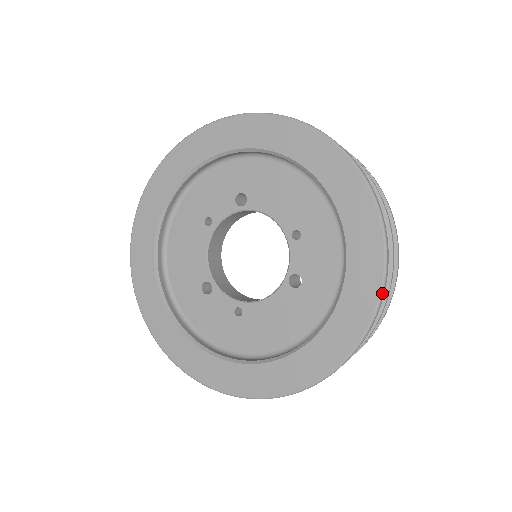
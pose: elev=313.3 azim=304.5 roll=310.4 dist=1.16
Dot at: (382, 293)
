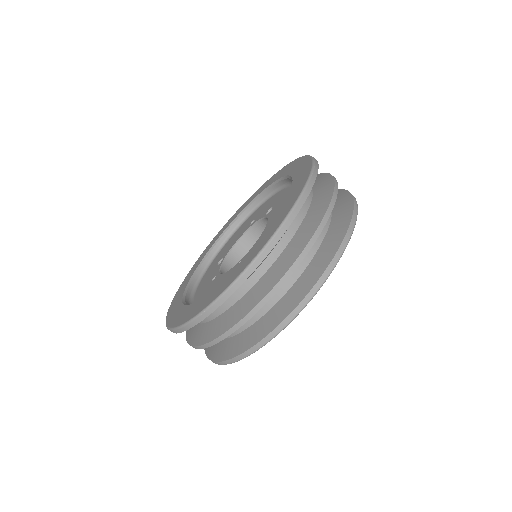
Dot at: (243, 272)
